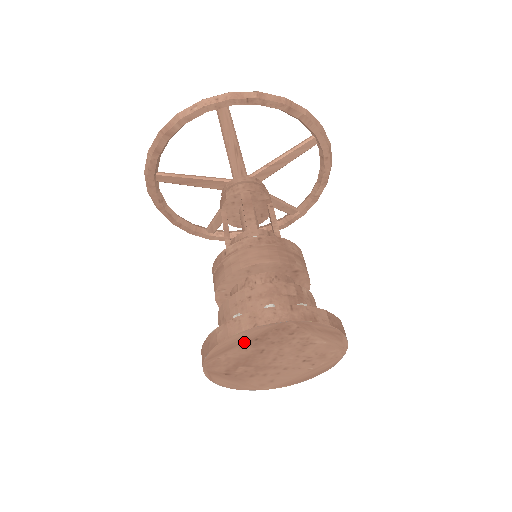
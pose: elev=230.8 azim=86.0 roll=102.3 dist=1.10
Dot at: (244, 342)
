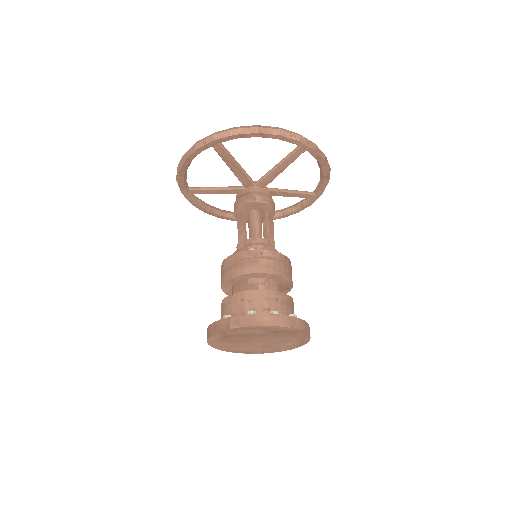
Dot at: (271, 330)
